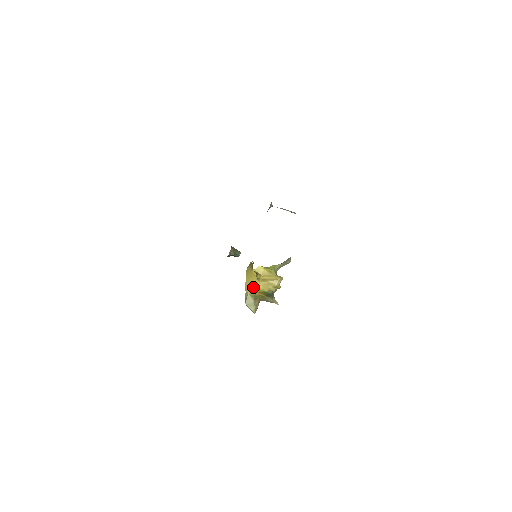
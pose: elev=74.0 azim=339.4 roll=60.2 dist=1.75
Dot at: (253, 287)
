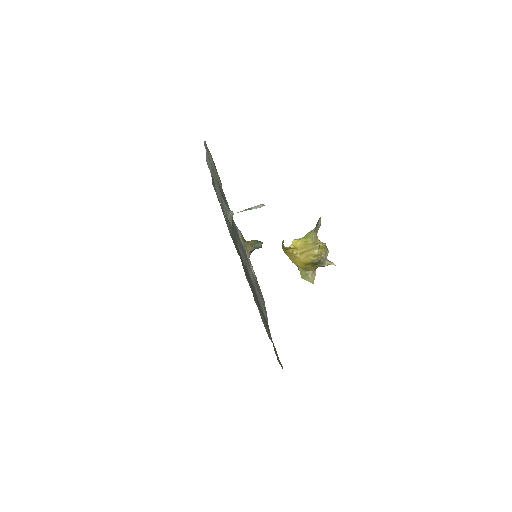
Dot at: (297, 262)
